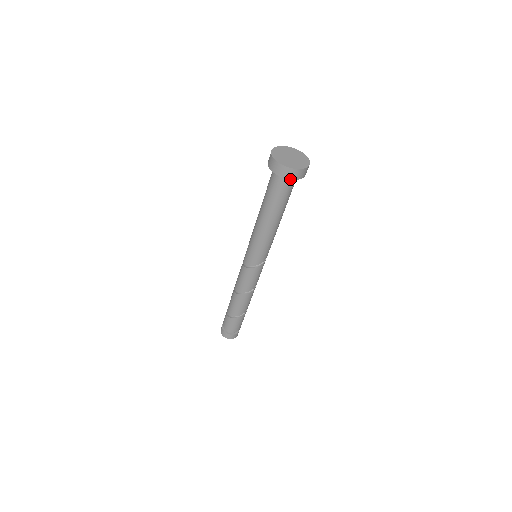
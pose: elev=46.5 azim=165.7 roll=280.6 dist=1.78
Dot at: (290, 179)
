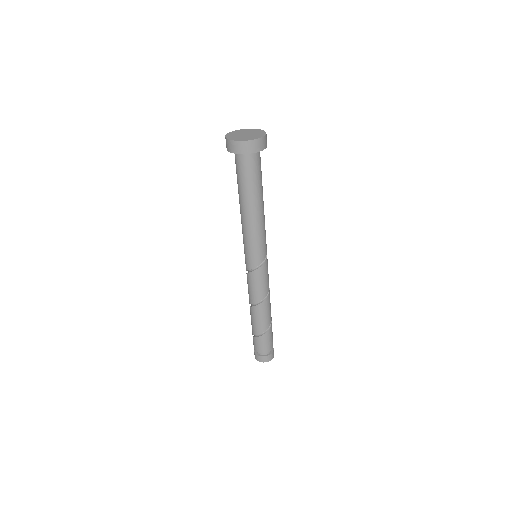
Dot at: (256, 152)
